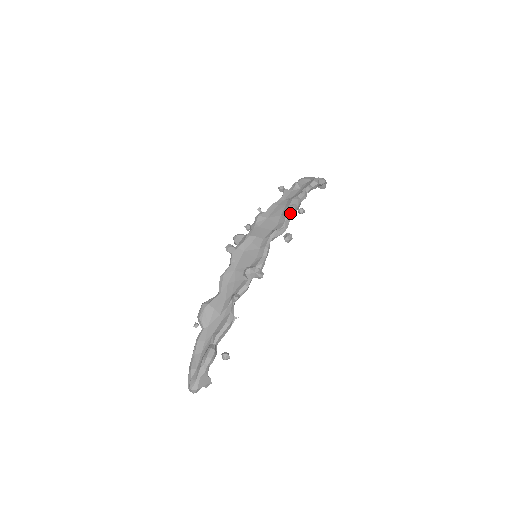
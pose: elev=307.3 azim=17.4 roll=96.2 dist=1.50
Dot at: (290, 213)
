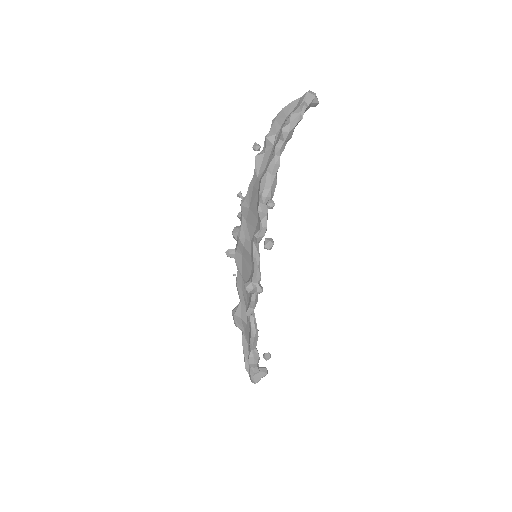
Dot at: (262, 207)
